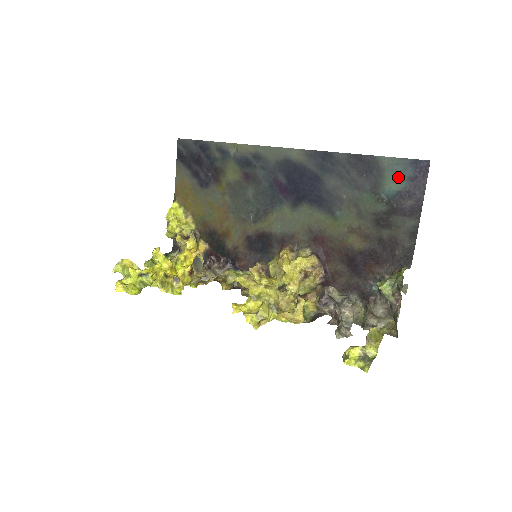
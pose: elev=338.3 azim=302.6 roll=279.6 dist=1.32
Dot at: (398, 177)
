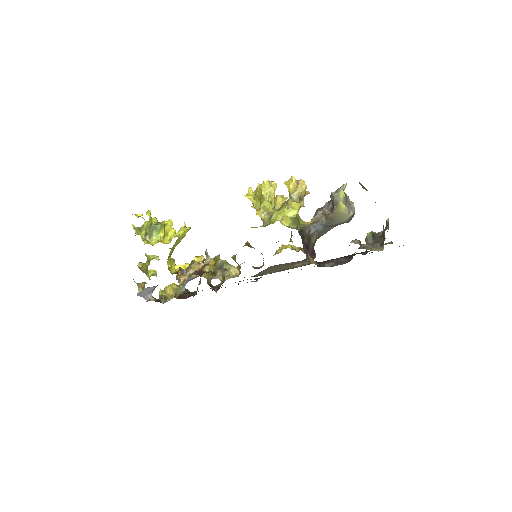
Dot at: occluded
